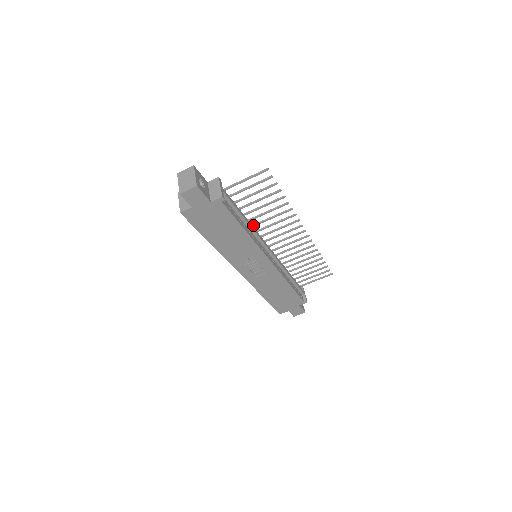
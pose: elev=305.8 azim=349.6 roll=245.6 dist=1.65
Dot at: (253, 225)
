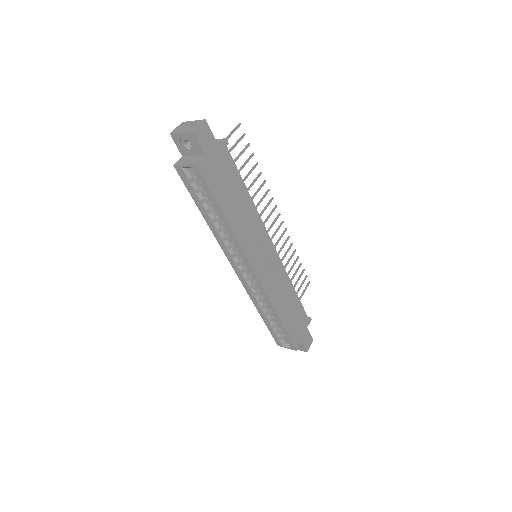
Dot at: occluded
